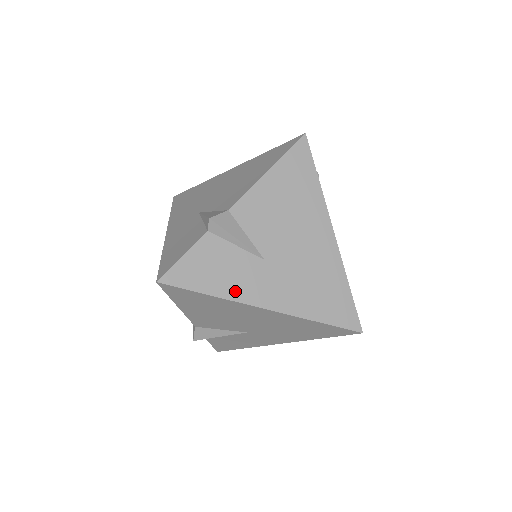
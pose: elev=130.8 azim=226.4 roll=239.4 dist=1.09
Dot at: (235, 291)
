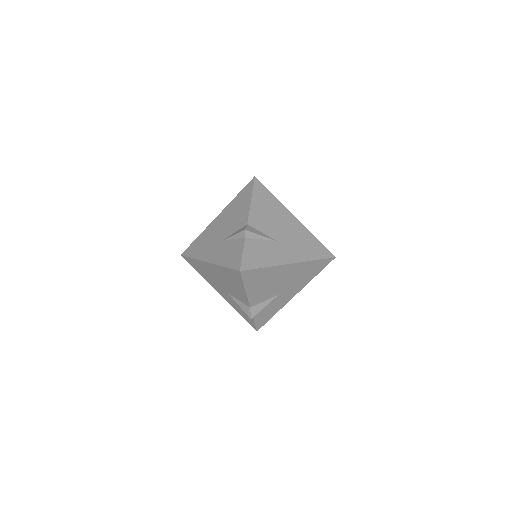
Dot at: (274, 261)
